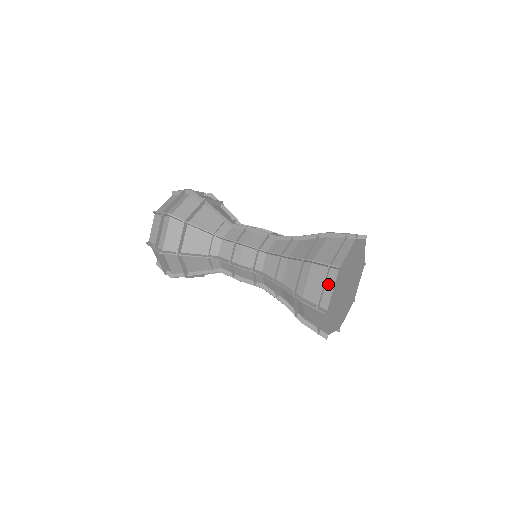
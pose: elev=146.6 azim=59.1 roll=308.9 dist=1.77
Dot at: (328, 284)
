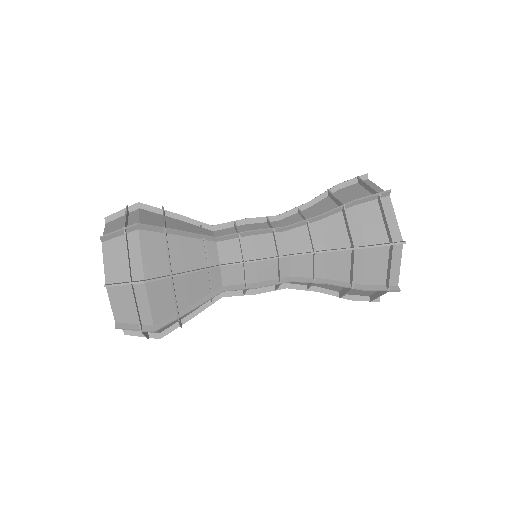
Dot at: (387, 215)
